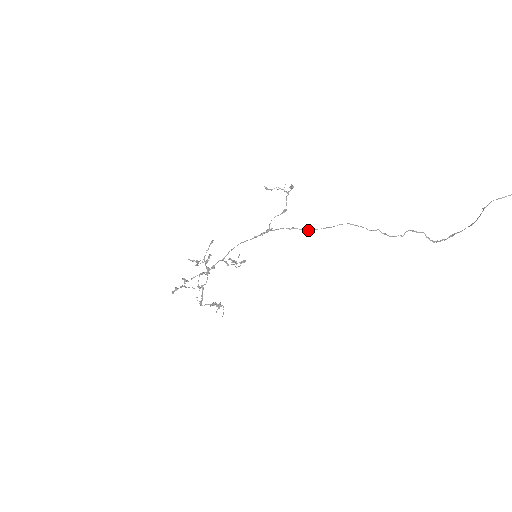
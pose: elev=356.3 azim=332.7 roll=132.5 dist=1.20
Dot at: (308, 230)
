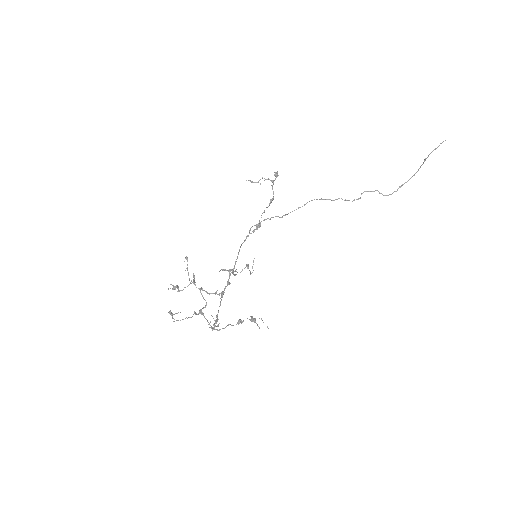
Dot at: (284, 215)
